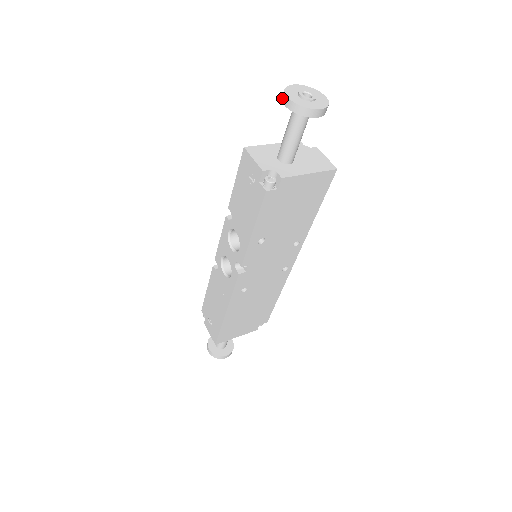
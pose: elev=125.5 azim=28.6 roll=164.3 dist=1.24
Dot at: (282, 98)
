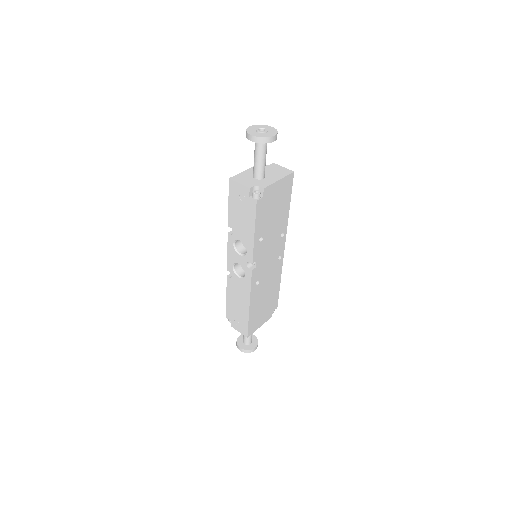
Dot at: (247, 137)
